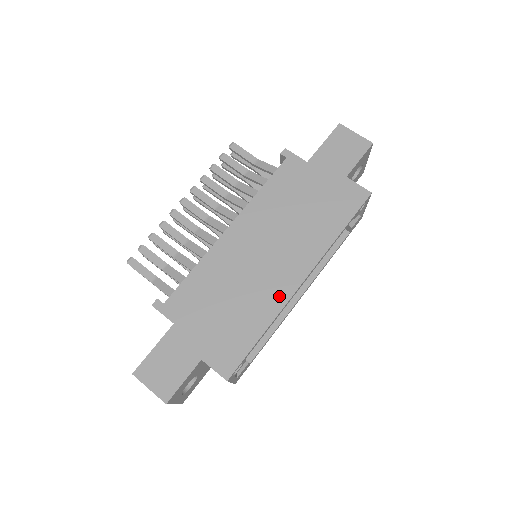
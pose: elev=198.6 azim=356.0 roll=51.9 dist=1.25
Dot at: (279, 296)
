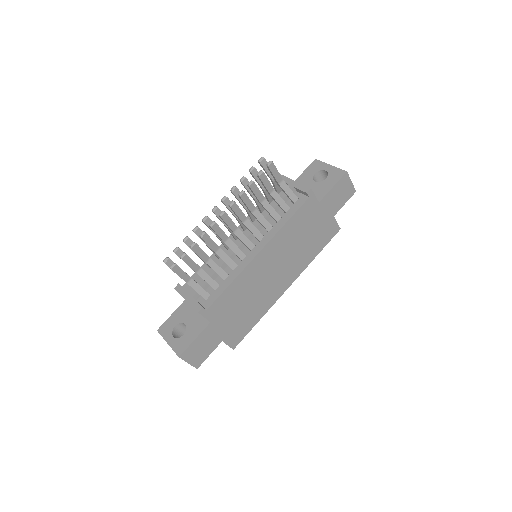
Dot at: (274, 298)
